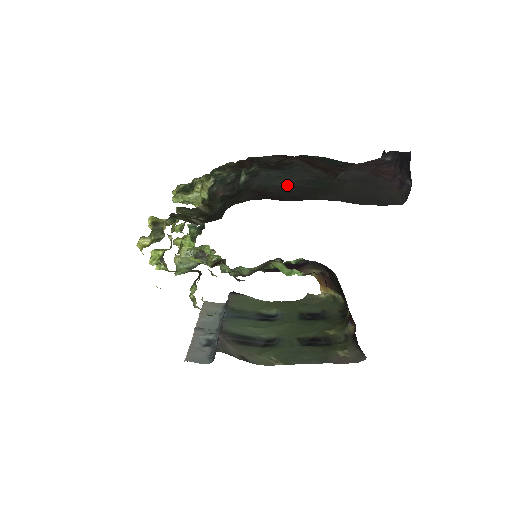
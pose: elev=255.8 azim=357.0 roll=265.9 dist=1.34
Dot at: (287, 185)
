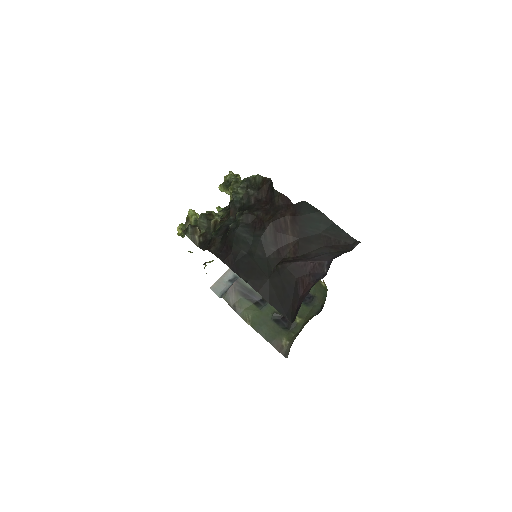
Dot at: (245, 252)
